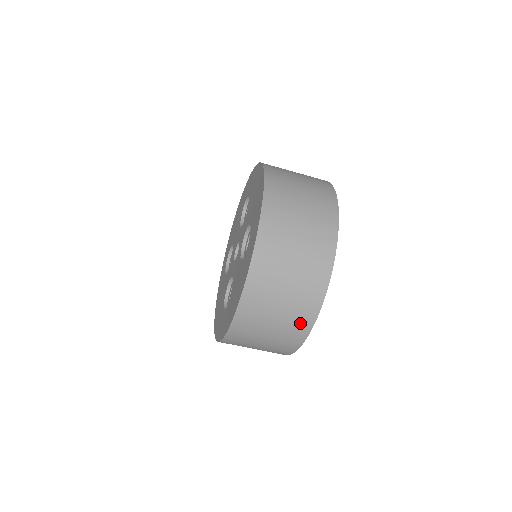
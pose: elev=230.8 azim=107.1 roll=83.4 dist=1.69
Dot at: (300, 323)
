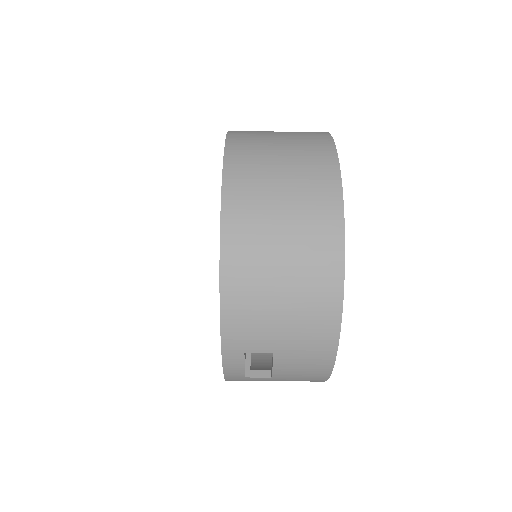
Dot at: (318, 161)
